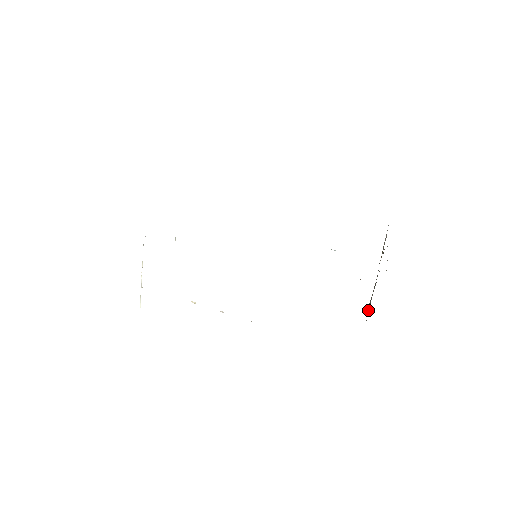
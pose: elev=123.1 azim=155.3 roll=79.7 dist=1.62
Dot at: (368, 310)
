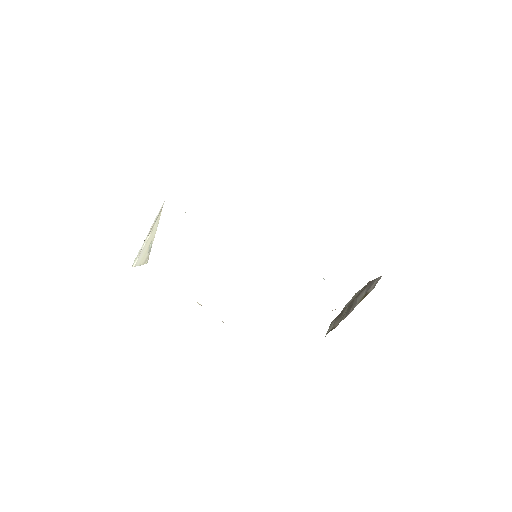
Dot at: (330, 328)
